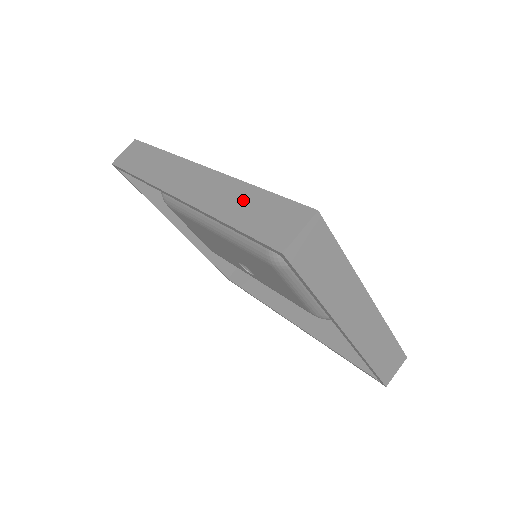
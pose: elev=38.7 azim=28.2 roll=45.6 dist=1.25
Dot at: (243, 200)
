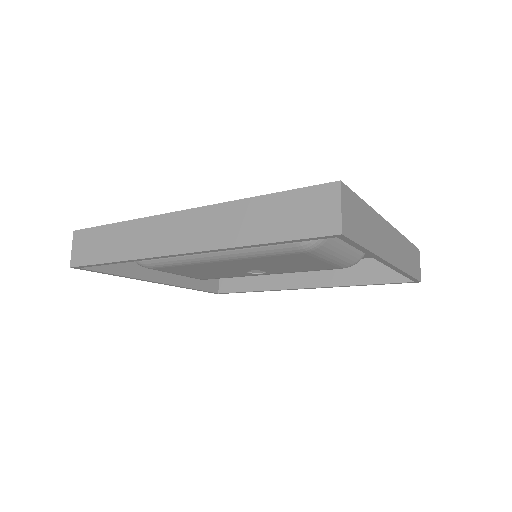
Dot at: (256, 215)
